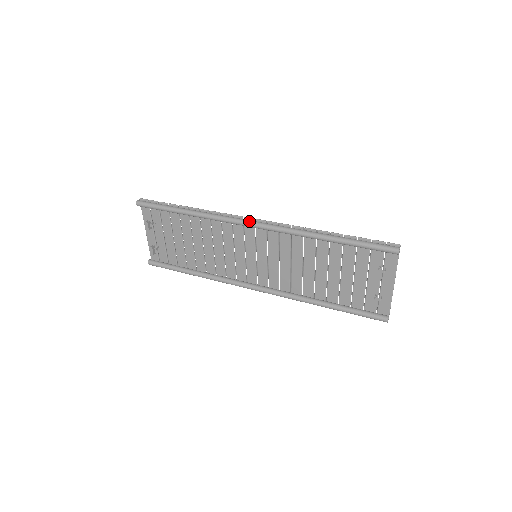
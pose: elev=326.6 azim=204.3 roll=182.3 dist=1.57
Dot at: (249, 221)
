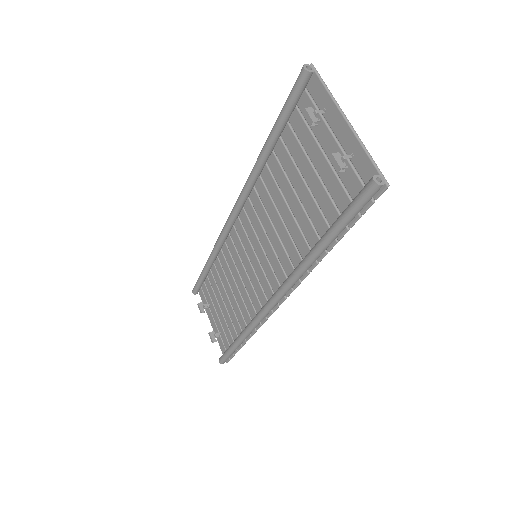
Dot at: occluded
